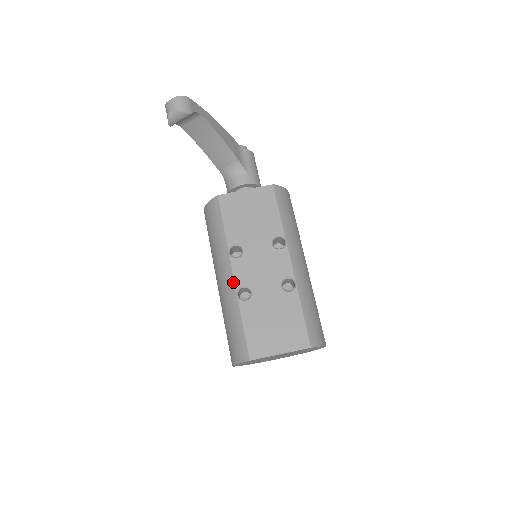
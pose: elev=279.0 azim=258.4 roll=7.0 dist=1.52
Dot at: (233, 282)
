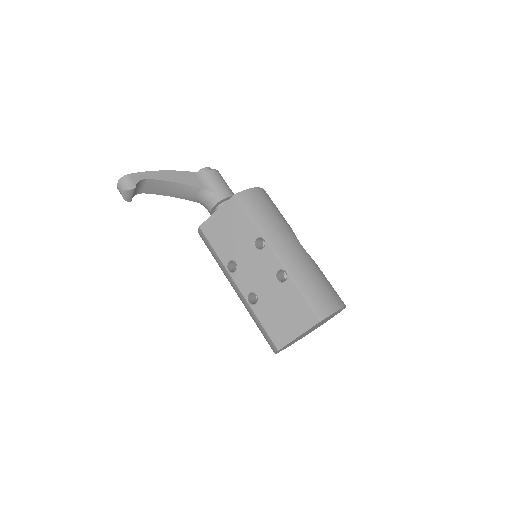
Dot at: (240, 293)
